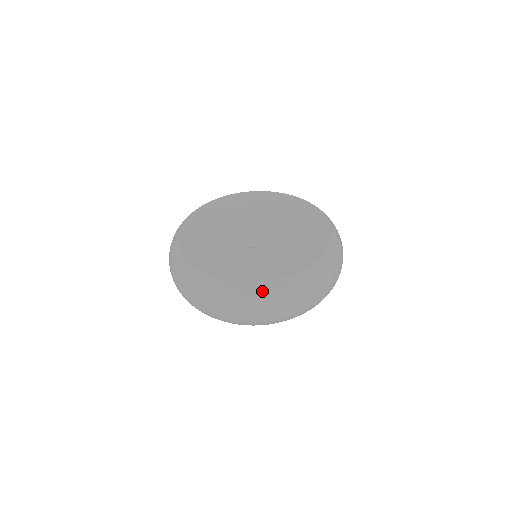
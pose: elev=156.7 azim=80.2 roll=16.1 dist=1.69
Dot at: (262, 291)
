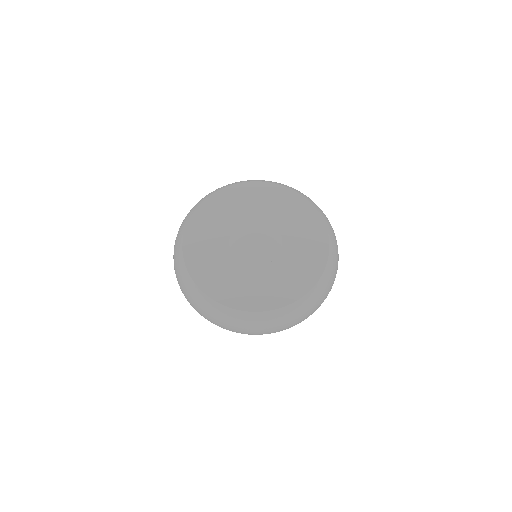
Dot at: (276, 317)
